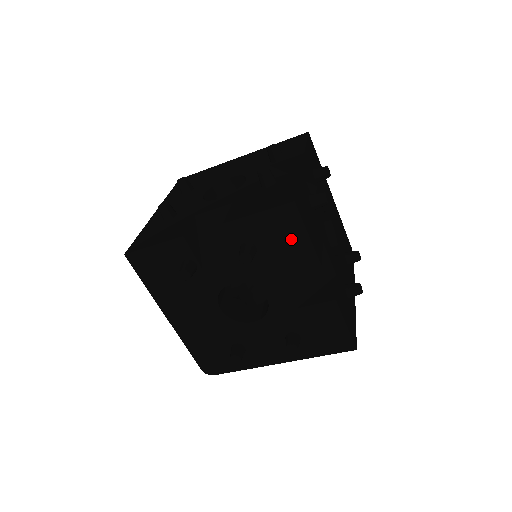
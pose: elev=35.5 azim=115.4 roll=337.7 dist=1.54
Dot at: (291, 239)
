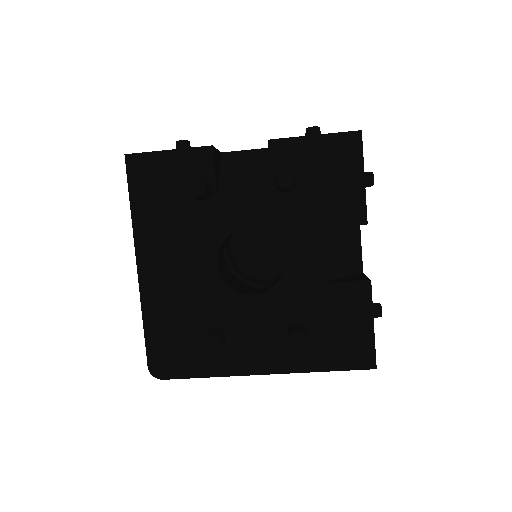
Dot at: (342, 179)
